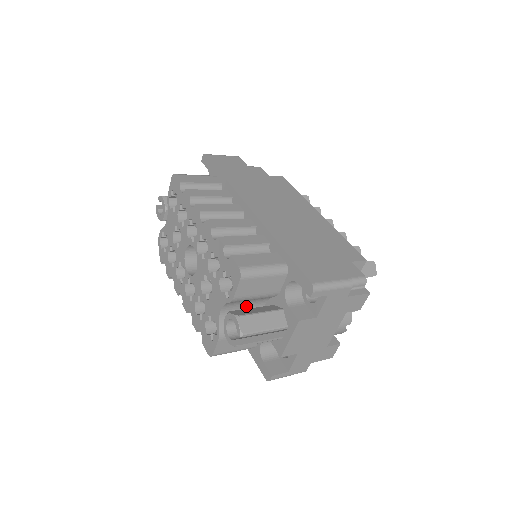
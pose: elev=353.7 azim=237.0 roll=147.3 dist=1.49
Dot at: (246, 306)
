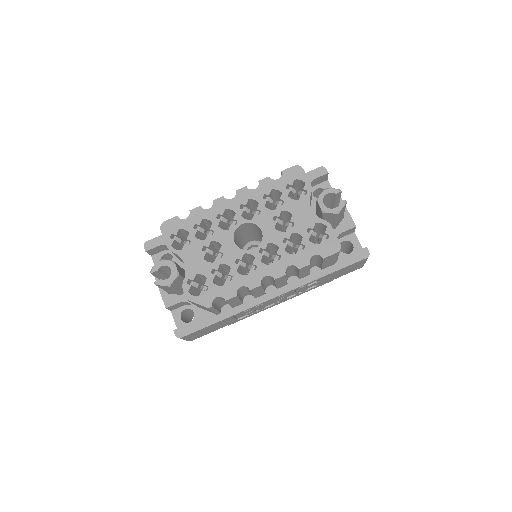
Dot at: occluded
